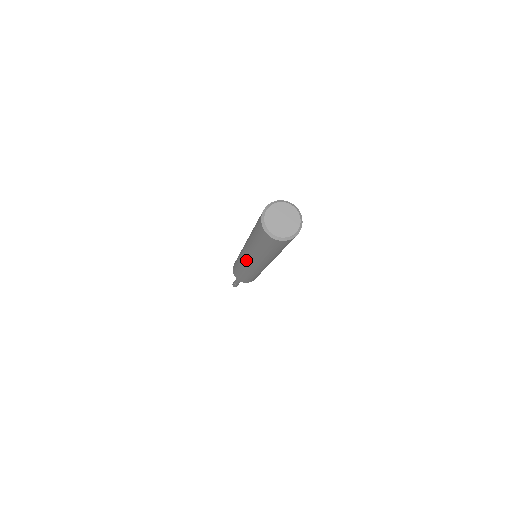
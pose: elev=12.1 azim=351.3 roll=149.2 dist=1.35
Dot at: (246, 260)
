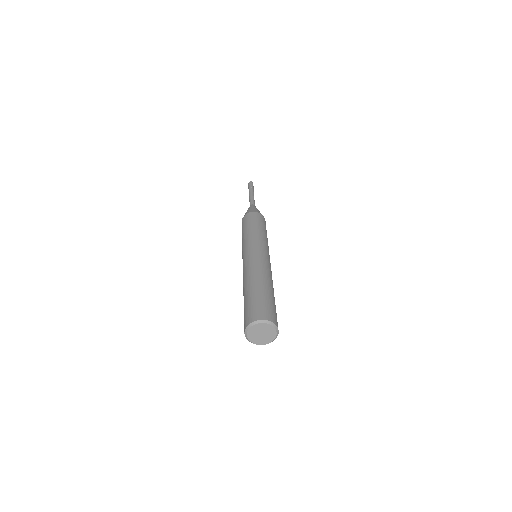
Dot at: occluded
